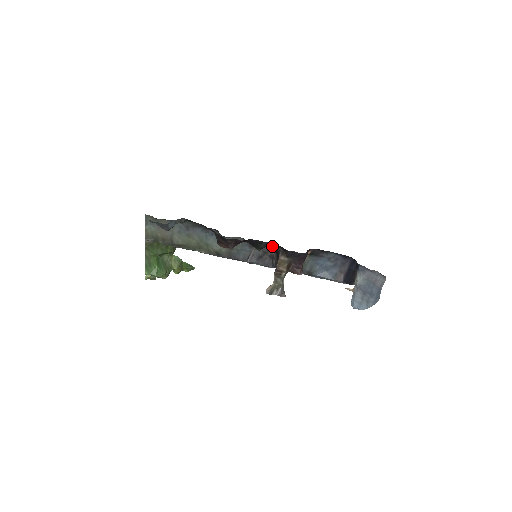
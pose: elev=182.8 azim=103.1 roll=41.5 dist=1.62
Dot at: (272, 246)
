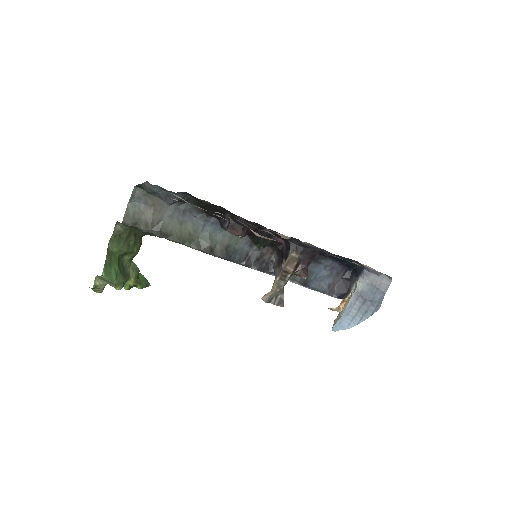
Dot at: (277, 244)
